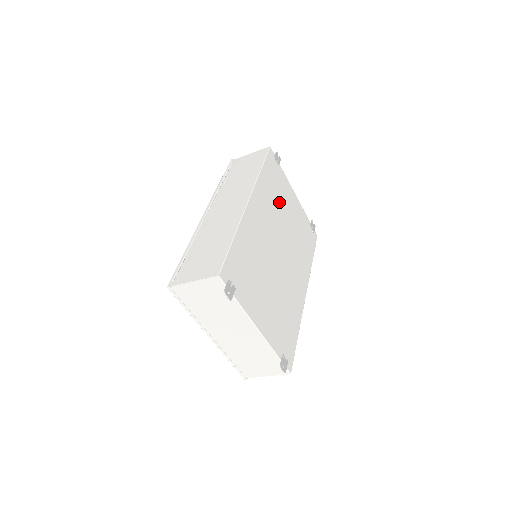
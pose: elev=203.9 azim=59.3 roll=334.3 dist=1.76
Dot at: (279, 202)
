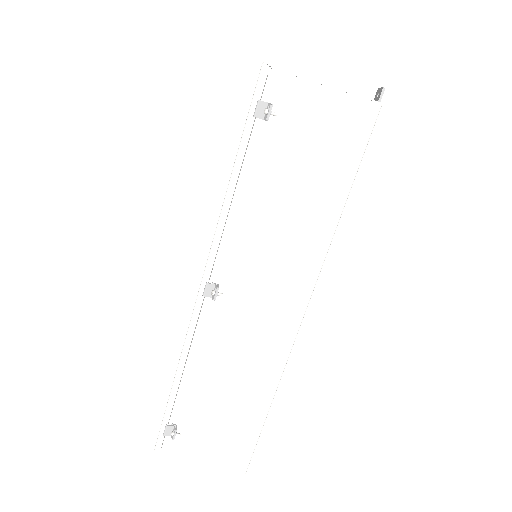
Dot at: occluded
